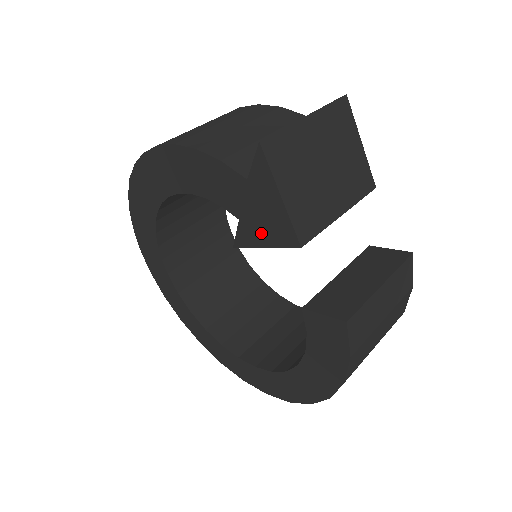
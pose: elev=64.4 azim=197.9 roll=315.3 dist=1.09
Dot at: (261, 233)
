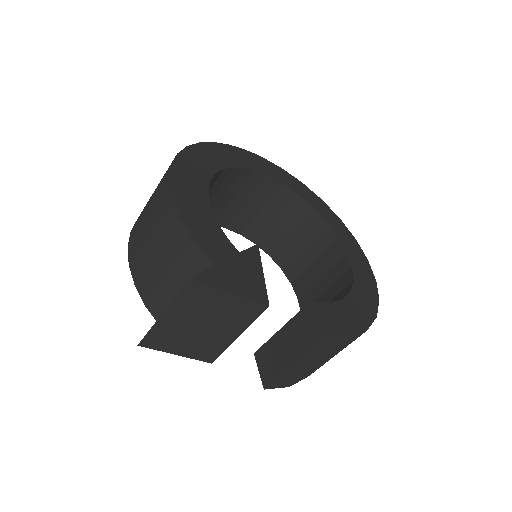
Dot at: occluded
